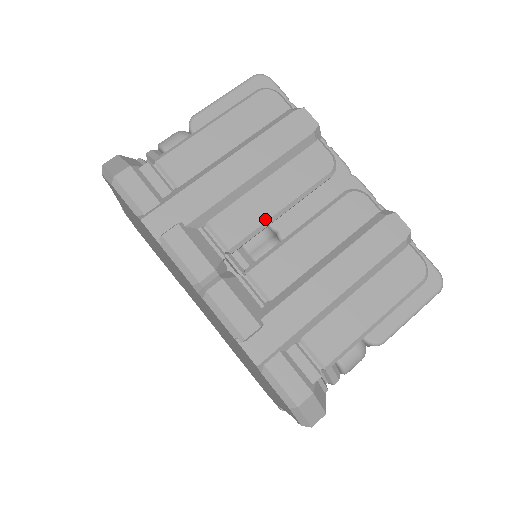
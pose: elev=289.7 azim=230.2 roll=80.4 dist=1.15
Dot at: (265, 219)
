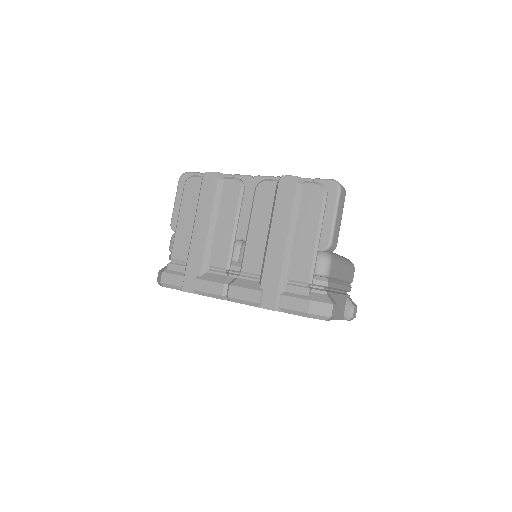
Dot at: (230, 240)
